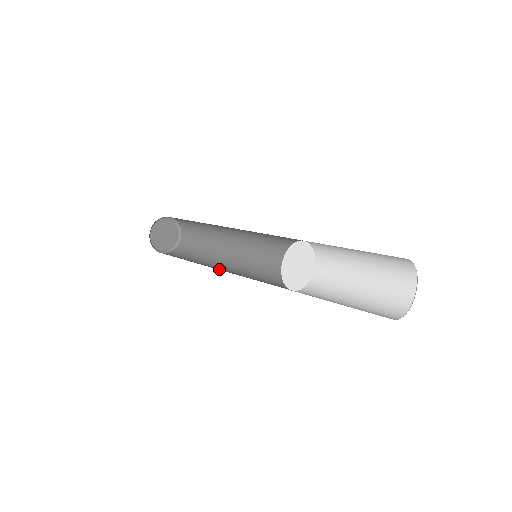
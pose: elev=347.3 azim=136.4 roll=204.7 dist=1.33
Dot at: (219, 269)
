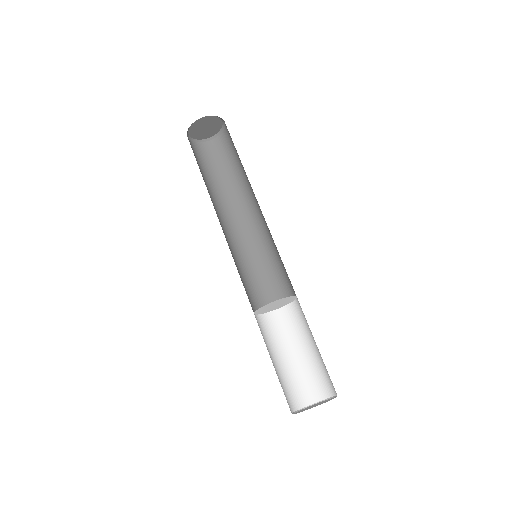
Dot at: (229, 223)
